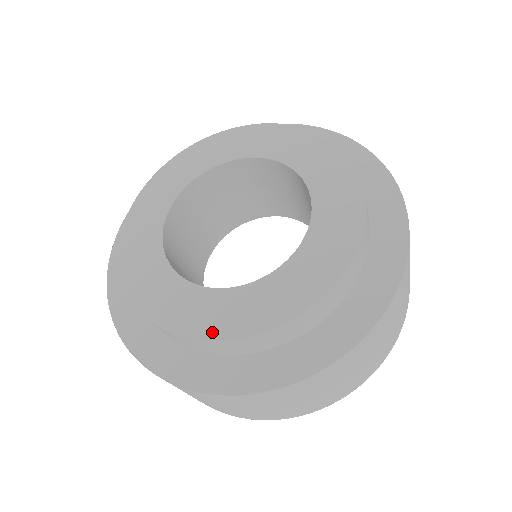
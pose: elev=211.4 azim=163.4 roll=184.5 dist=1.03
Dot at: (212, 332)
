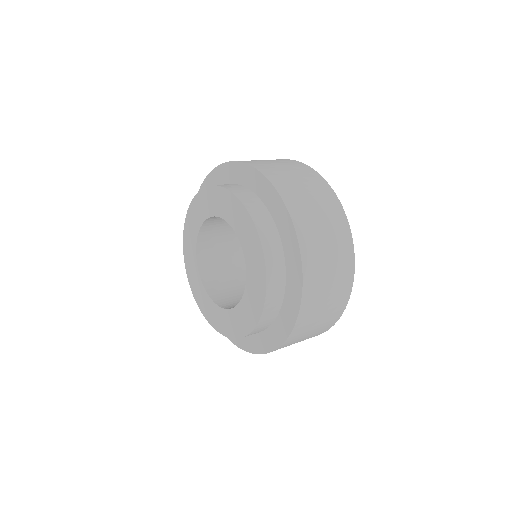
Dot at: (225, 332)
